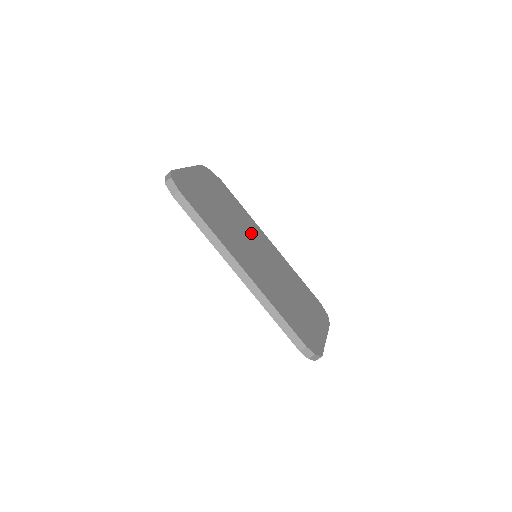
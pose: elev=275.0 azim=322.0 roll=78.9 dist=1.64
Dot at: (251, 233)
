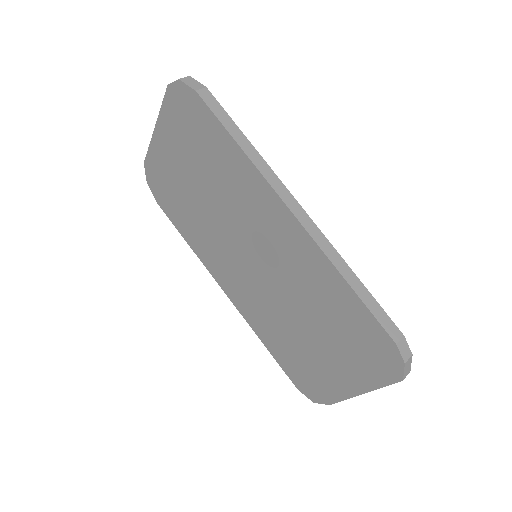
Dot at: occluded
